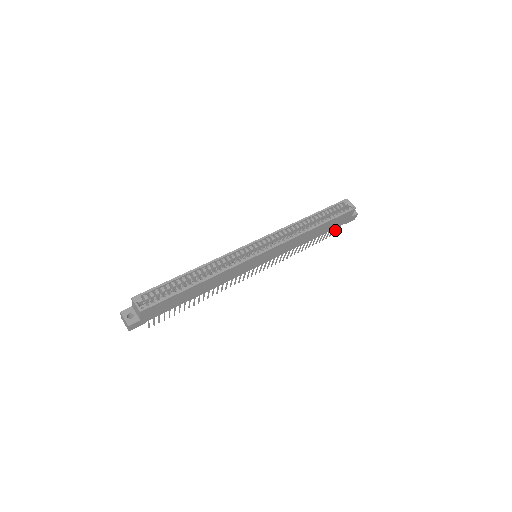
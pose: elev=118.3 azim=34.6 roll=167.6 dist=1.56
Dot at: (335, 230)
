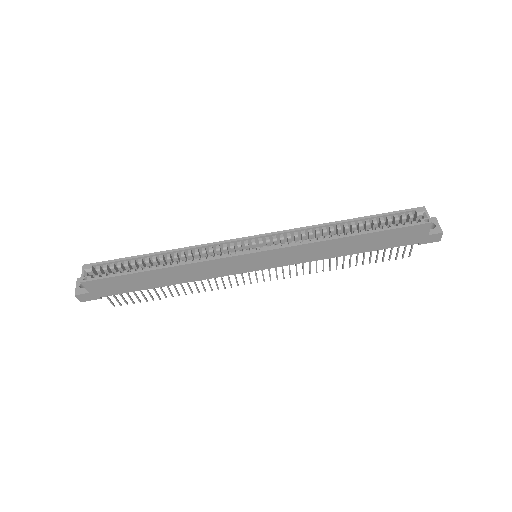
Dot at: (404, 250)
